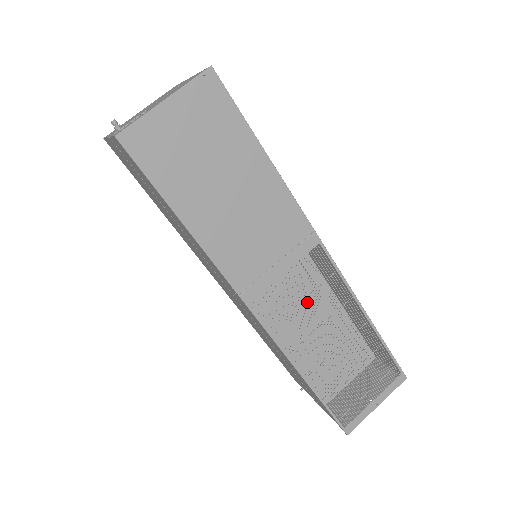
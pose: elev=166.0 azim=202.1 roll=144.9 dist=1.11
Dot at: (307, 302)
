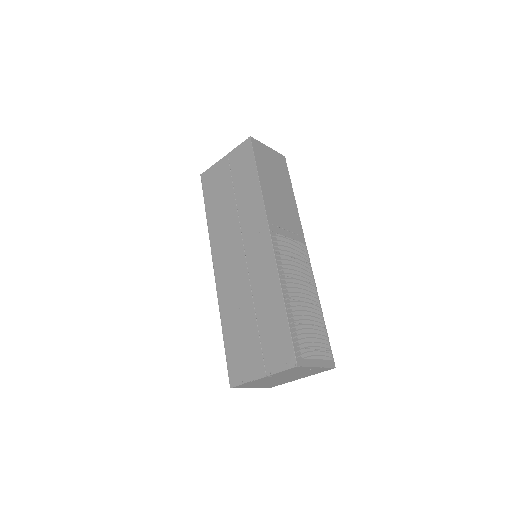
Dot at: occluded
